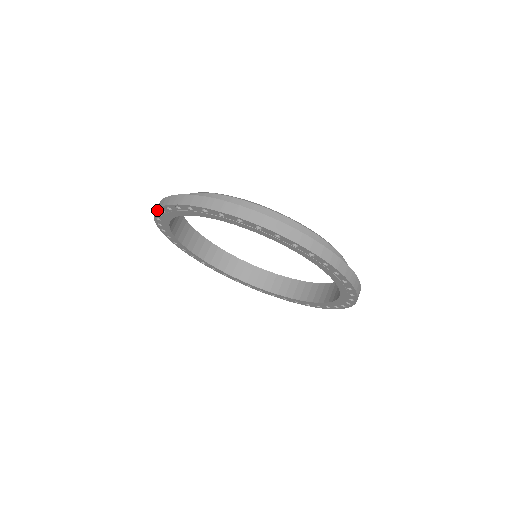
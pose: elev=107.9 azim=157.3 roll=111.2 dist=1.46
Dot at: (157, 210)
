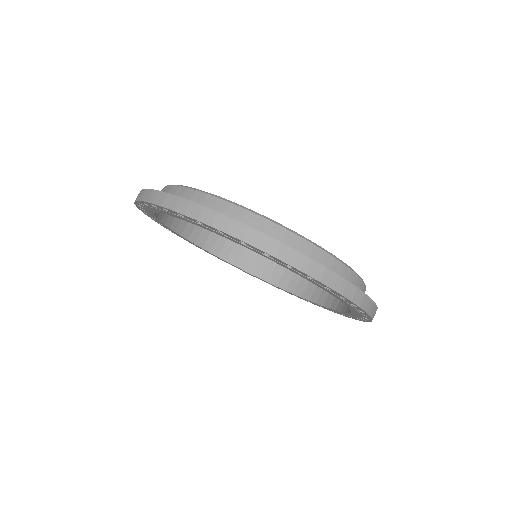
Dot at: (139, 208)
